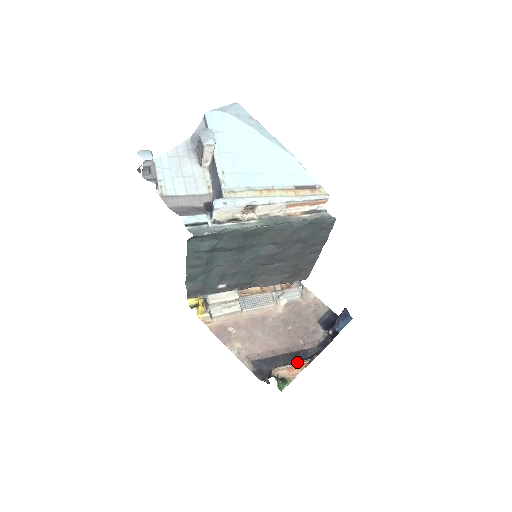
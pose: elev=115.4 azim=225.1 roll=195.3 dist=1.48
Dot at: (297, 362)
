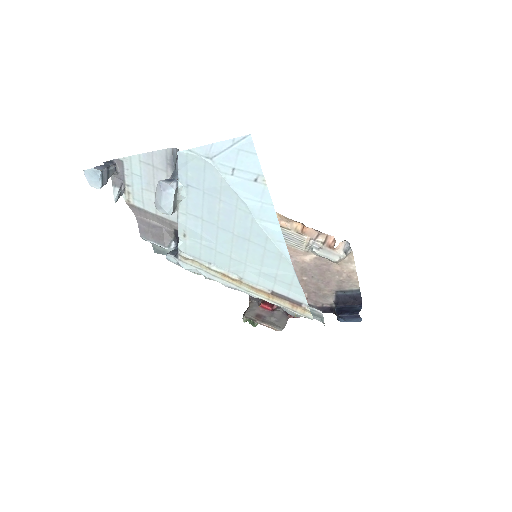
Dot at: (266, 325)
